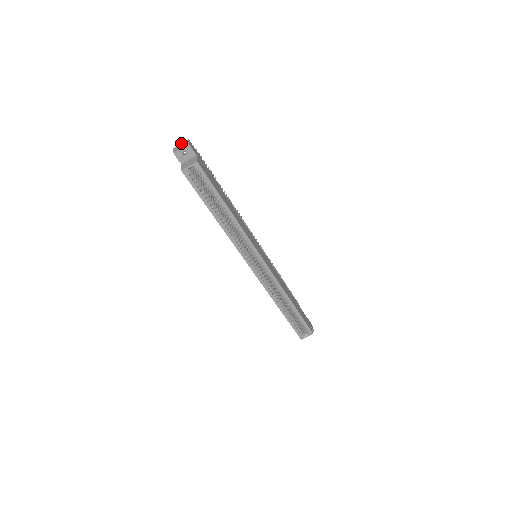
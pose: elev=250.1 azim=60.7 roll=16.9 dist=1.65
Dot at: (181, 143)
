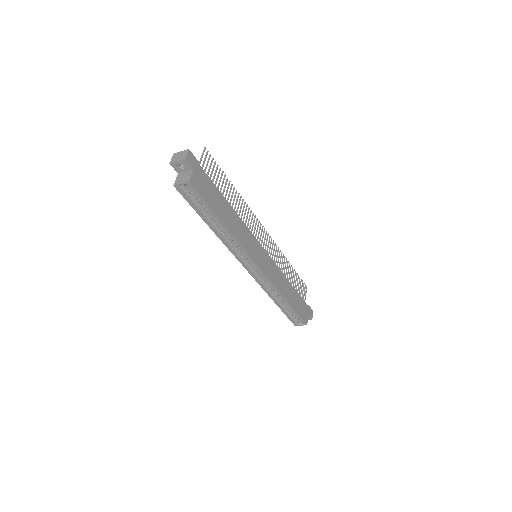
Dot at: (181, 151)
